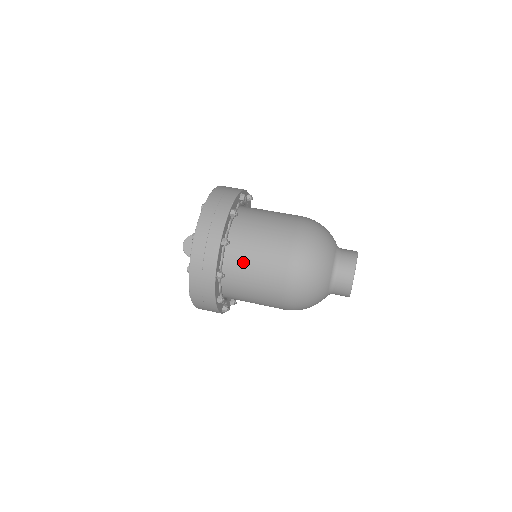
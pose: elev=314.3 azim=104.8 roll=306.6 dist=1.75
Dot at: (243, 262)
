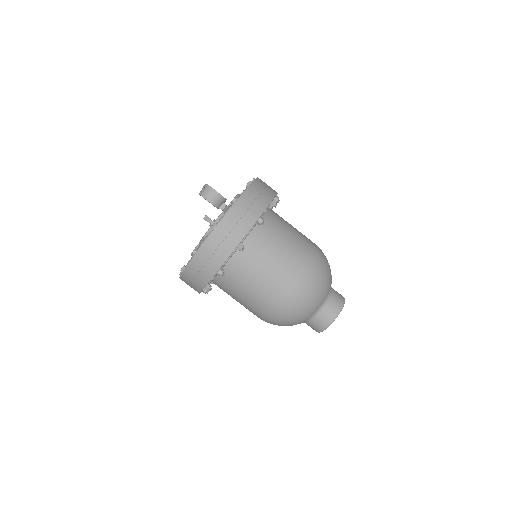
Dot at: occluded
